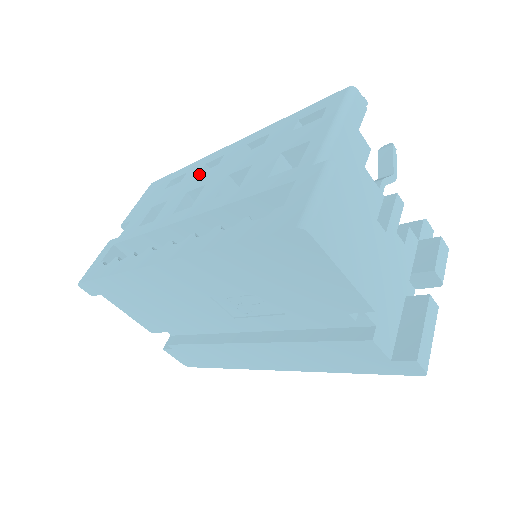
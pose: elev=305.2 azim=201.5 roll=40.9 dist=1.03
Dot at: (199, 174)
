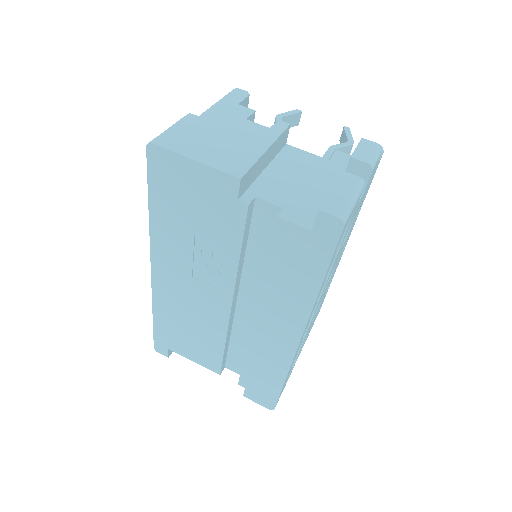
Dot at: occluded
